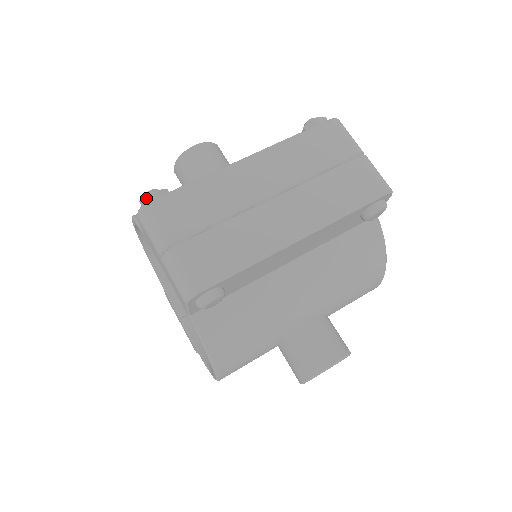
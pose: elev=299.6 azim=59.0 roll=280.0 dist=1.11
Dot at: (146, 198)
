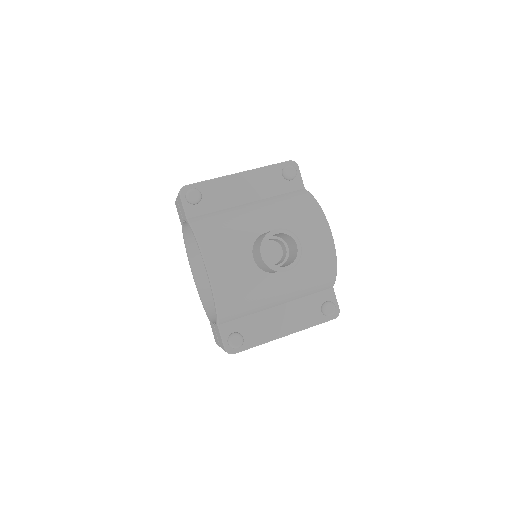
Dot at: occluded
